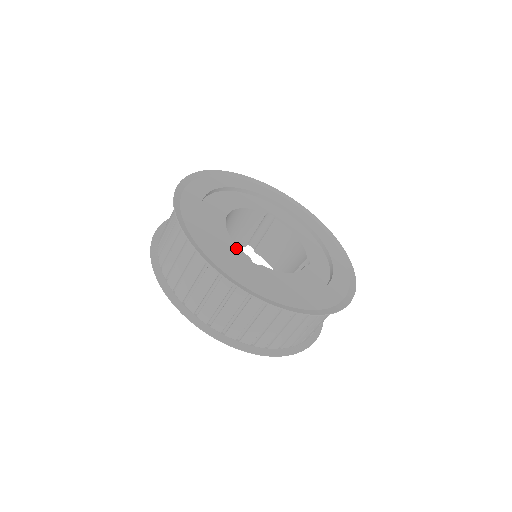
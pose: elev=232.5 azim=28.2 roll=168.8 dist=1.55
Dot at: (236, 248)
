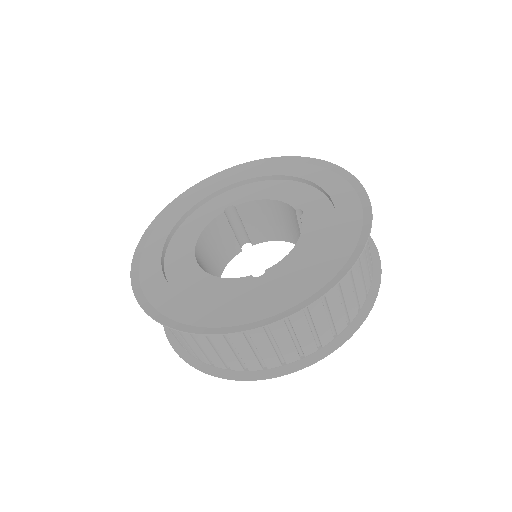
Dot at: (231, 282)
